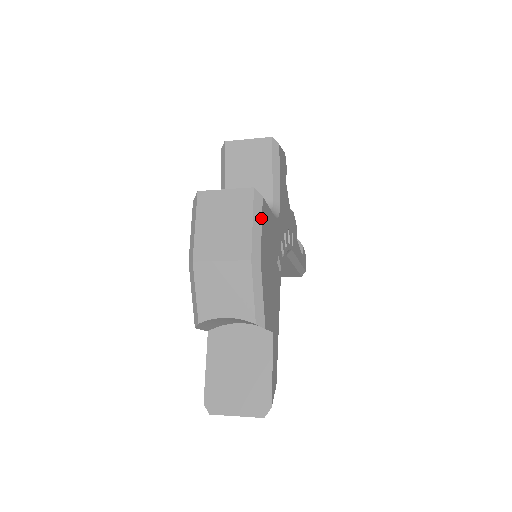
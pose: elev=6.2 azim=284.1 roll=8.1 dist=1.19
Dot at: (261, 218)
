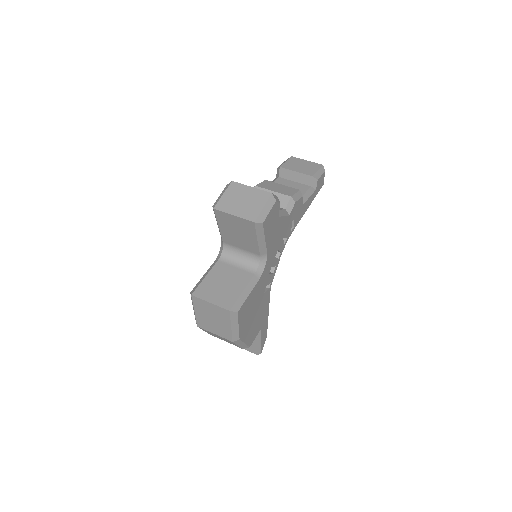
Dot at: (238, 322)
